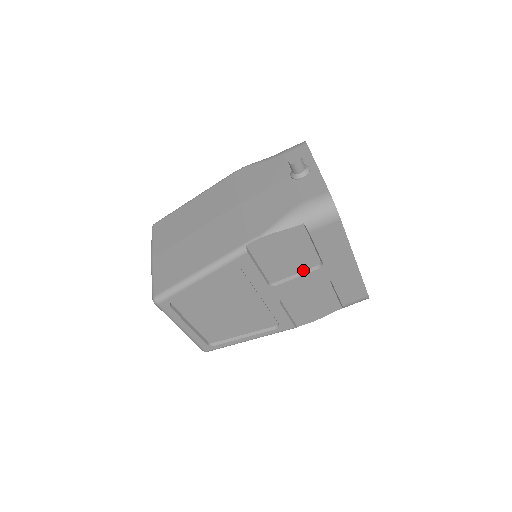
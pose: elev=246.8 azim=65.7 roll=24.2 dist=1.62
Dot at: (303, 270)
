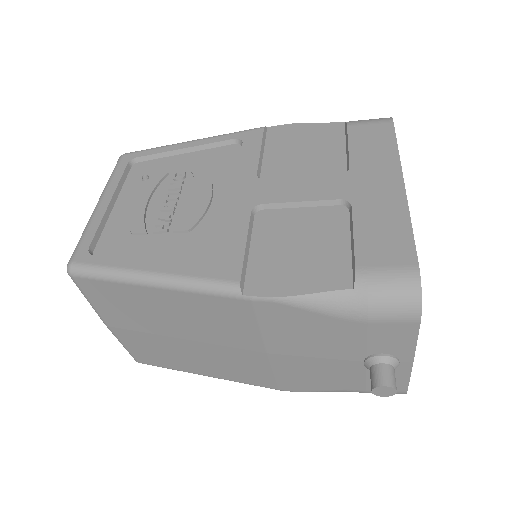
Dot at: occluded
